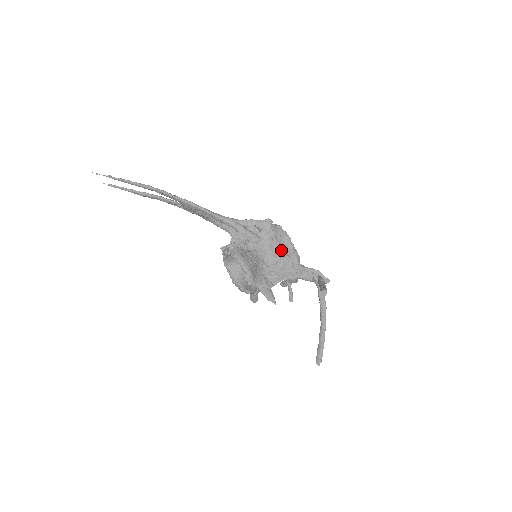
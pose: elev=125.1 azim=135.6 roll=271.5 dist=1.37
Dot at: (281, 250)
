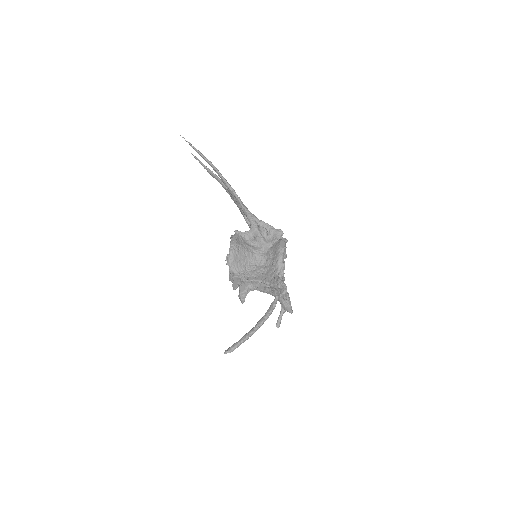
Dot at: (273, 257)
